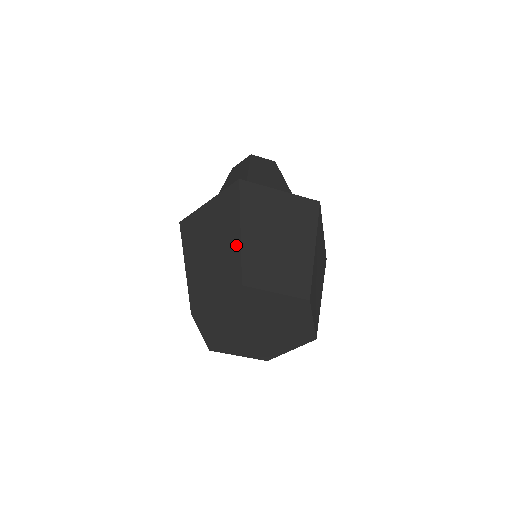
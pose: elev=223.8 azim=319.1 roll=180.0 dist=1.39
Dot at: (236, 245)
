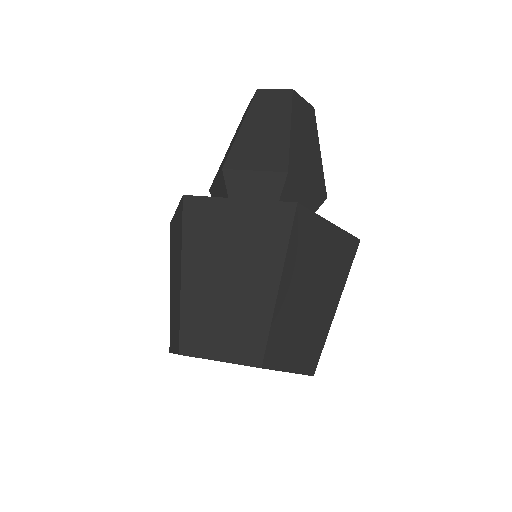
Dot at: (179, 296)
